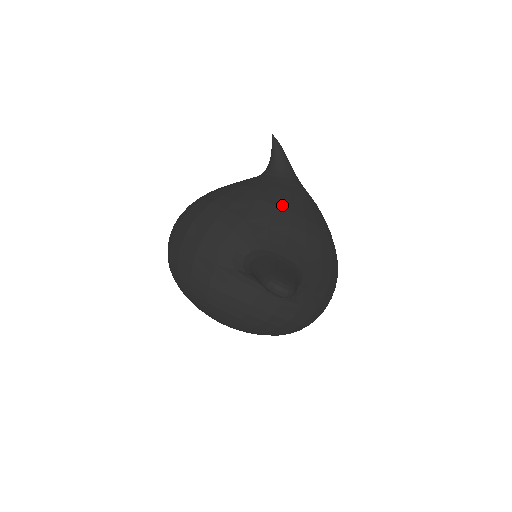
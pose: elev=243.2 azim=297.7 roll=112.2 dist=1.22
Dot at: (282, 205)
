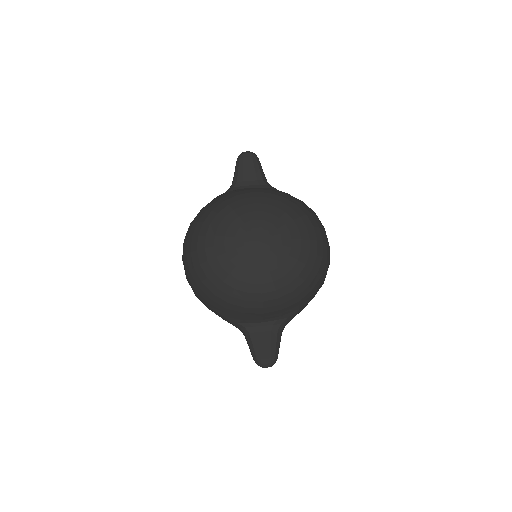
Dot at: occluded
